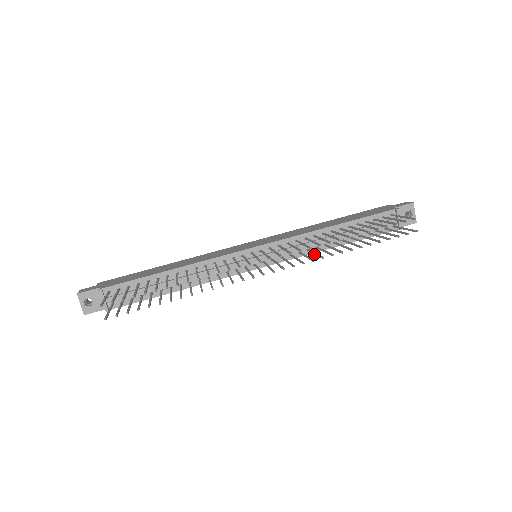
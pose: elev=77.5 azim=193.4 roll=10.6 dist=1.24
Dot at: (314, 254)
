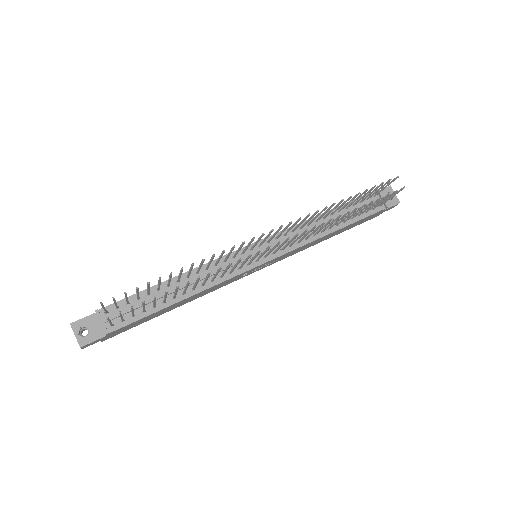
Dot at: (314, 232)
